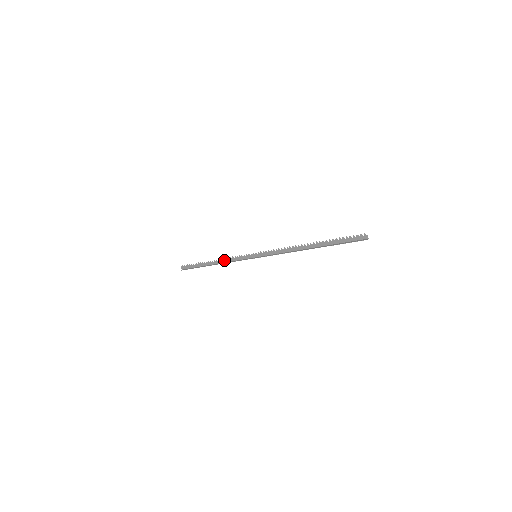
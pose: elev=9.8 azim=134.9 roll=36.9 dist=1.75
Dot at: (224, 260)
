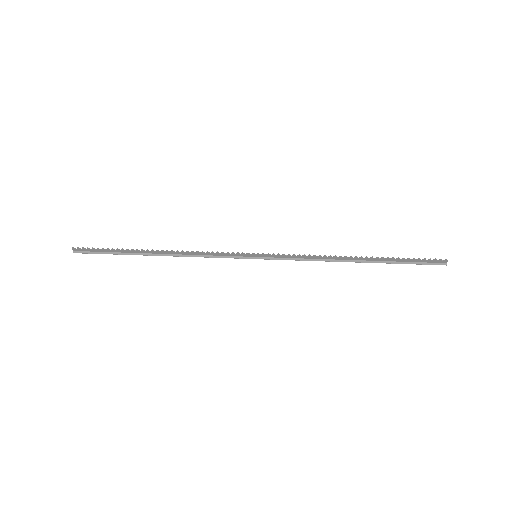
Dot at: (186, 252)
